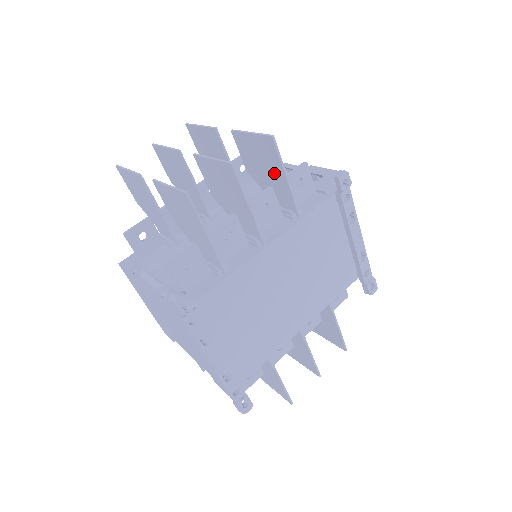
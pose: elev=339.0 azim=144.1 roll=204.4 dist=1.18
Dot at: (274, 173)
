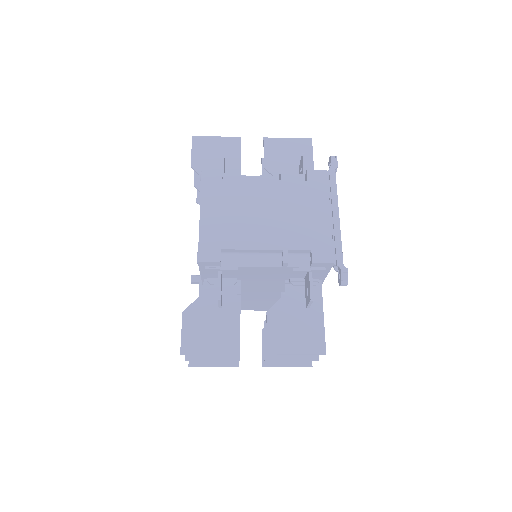
Dot at: occluded
